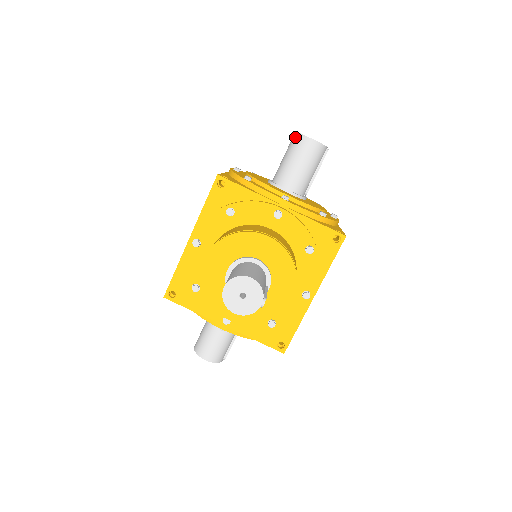
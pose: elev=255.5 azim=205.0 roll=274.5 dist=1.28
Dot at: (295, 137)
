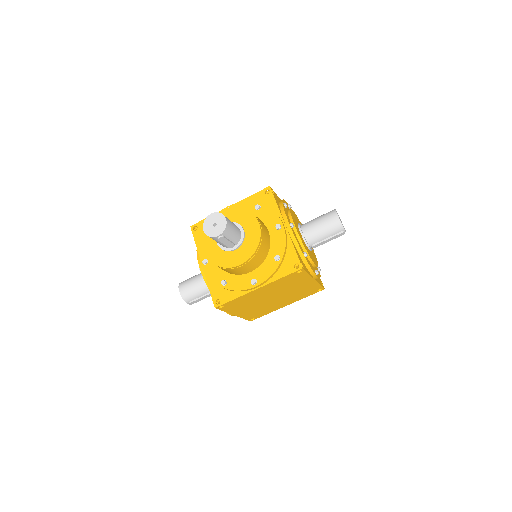
Dot at: (332, 210)
